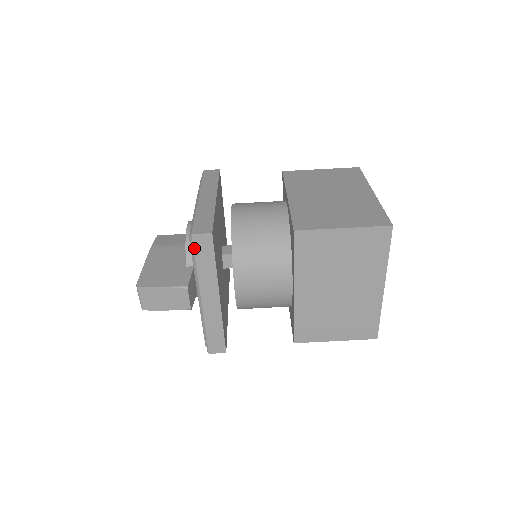
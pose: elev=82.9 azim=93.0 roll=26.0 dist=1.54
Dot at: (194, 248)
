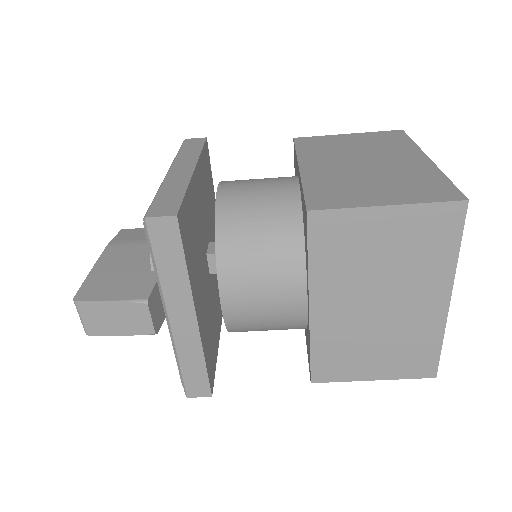
Dot at: (151, 240)
